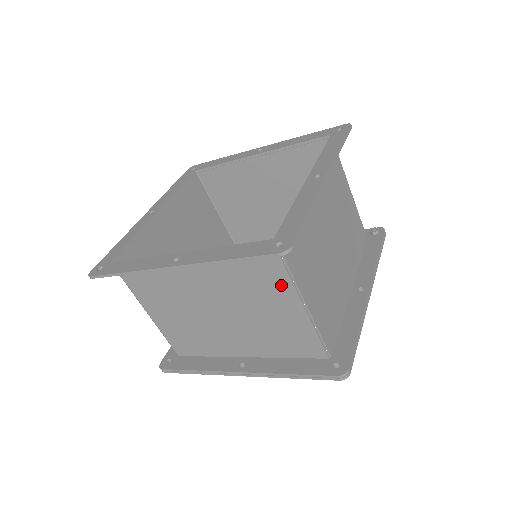
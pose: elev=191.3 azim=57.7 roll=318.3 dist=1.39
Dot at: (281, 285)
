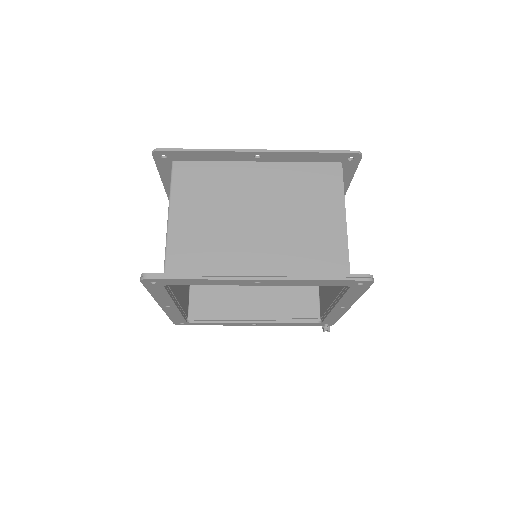
Dot at: (333, 197)
